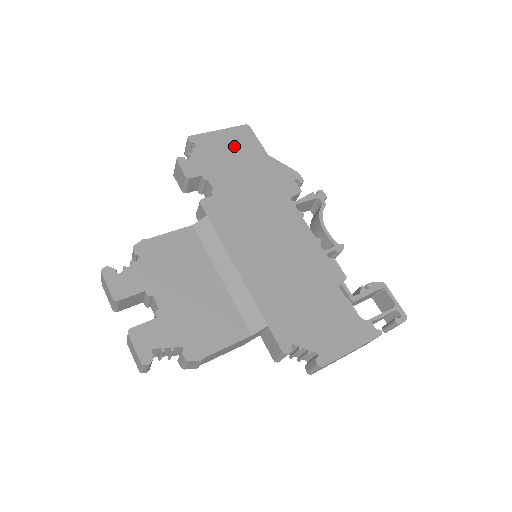
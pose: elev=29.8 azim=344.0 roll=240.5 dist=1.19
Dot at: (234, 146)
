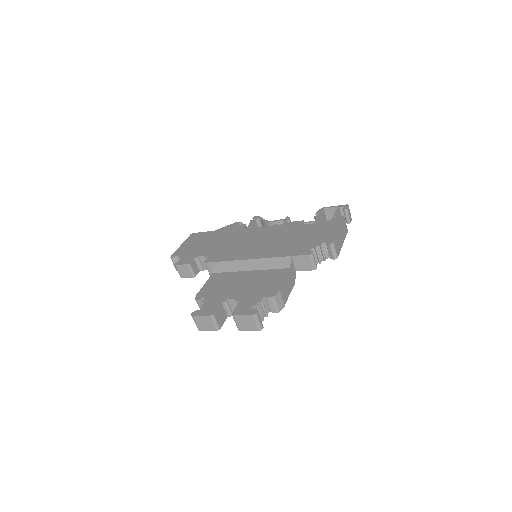
Dot at: (195, 242)
